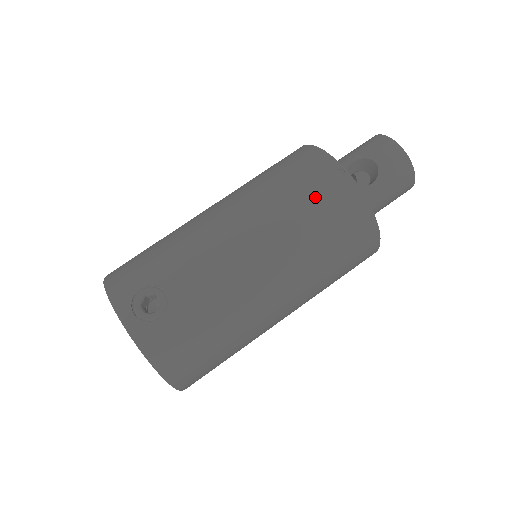
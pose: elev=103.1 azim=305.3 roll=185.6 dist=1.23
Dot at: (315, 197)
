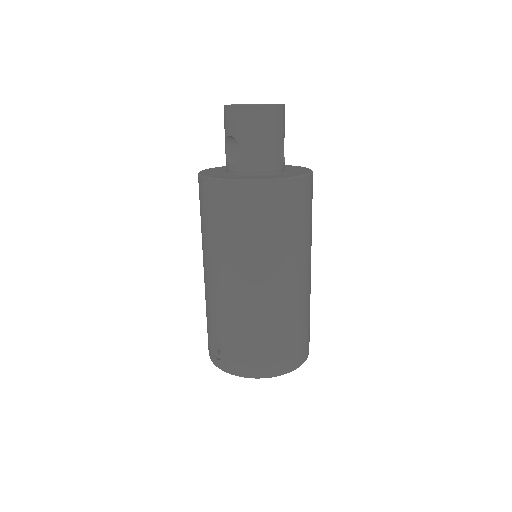
Dot at: (210, 213)
